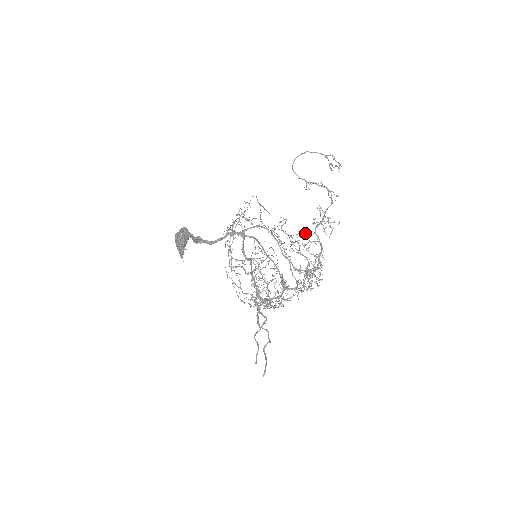
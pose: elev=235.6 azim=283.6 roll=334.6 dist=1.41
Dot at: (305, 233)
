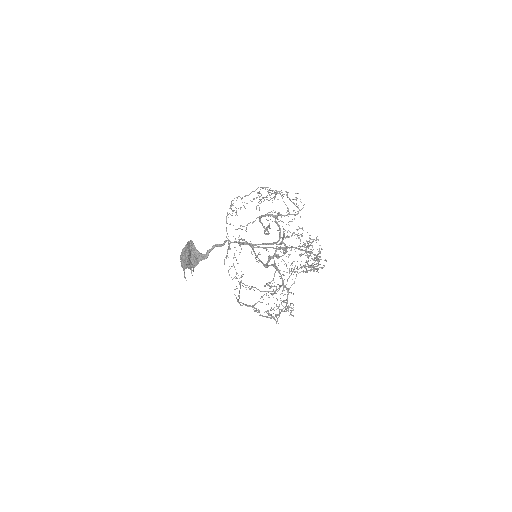
Dot at: occluded
